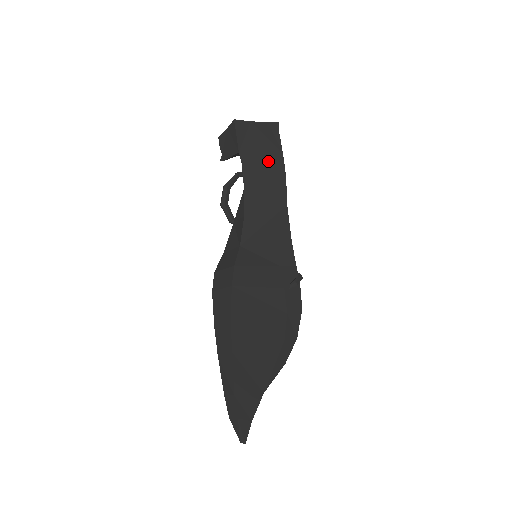
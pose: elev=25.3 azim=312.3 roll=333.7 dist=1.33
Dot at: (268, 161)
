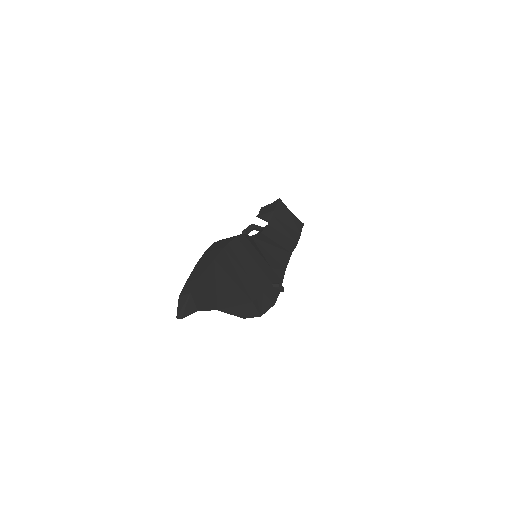
Dot at: (290, 229)
